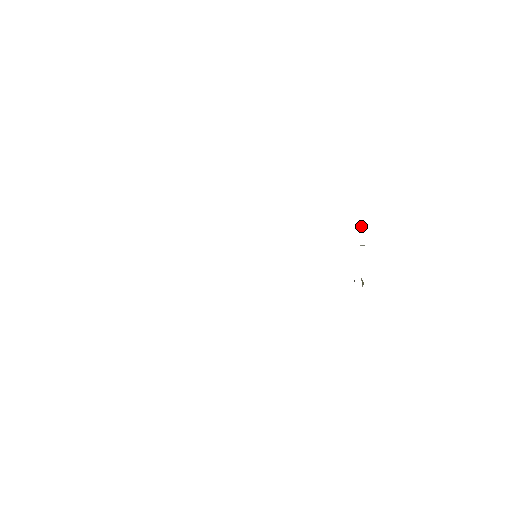
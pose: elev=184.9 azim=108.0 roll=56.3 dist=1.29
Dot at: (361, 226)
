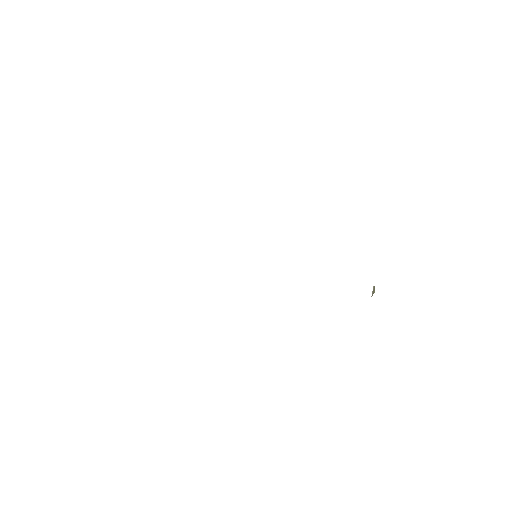
Dot at: occluded
